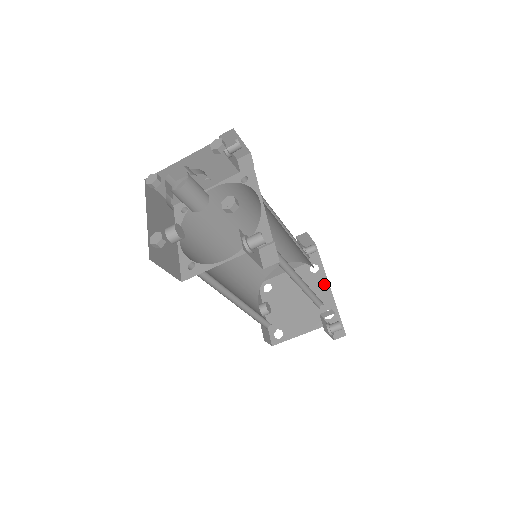
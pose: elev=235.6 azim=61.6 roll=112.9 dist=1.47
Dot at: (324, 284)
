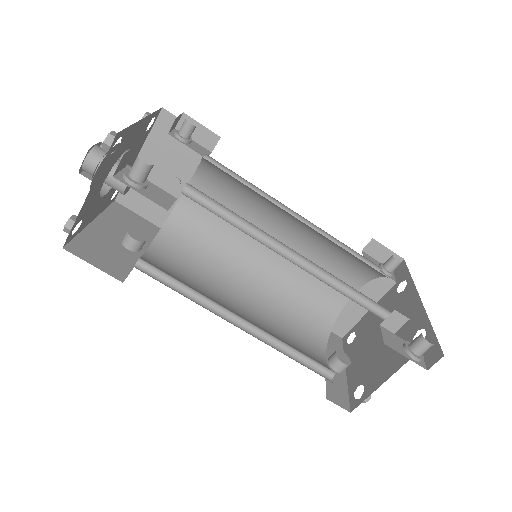
Dot at: (413, 299)
